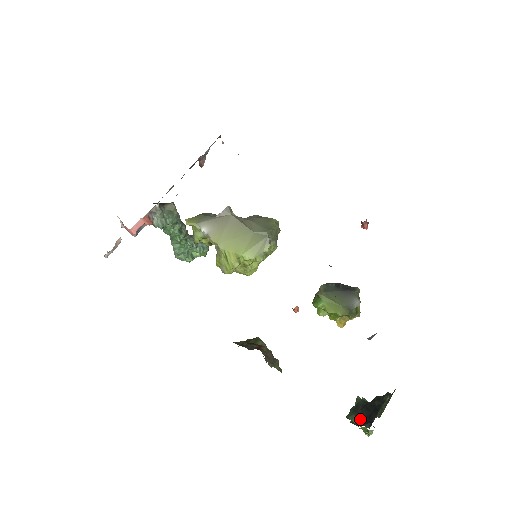
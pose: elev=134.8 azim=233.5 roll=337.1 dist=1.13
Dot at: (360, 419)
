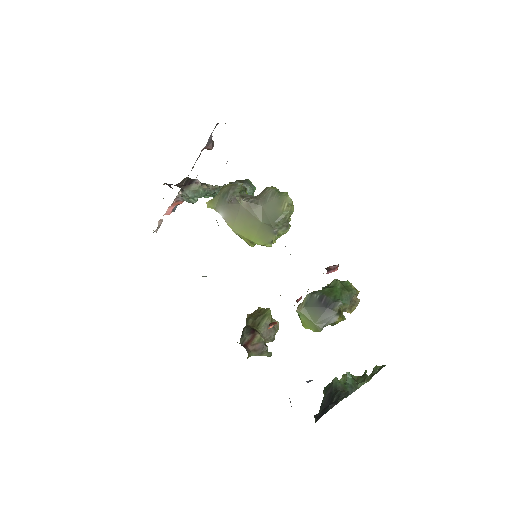
Dot at: (322, 403)
